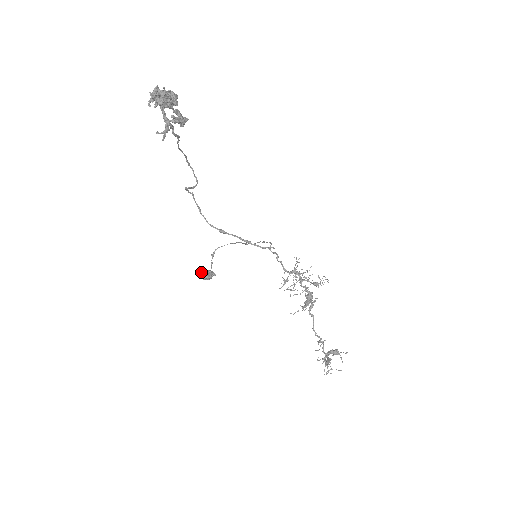
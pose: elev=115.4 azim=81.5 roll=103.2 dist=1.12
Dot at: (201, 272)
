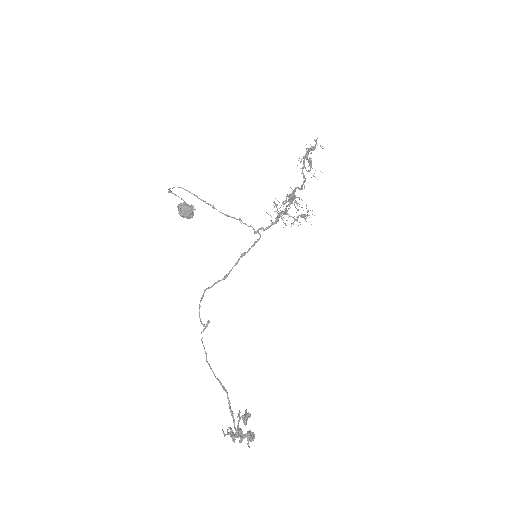
Dot at: (183, 217)
